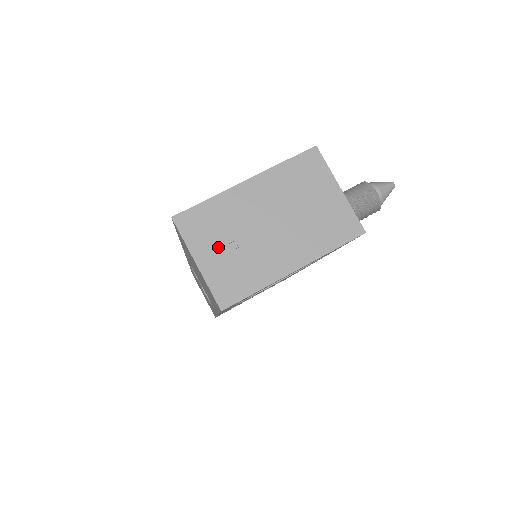
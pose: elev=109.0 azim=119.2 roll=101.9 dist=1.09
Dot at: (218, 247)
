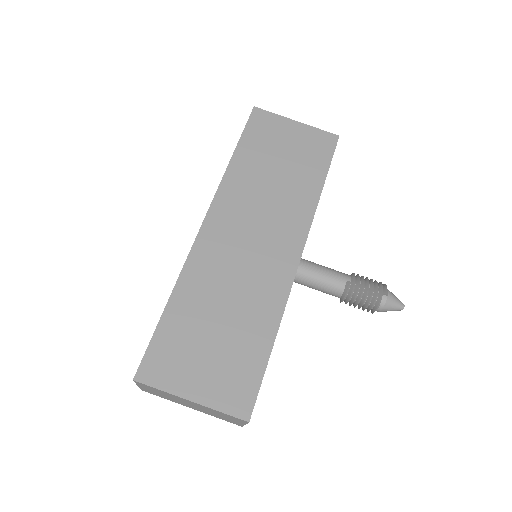
Dot at: (154, 391)
